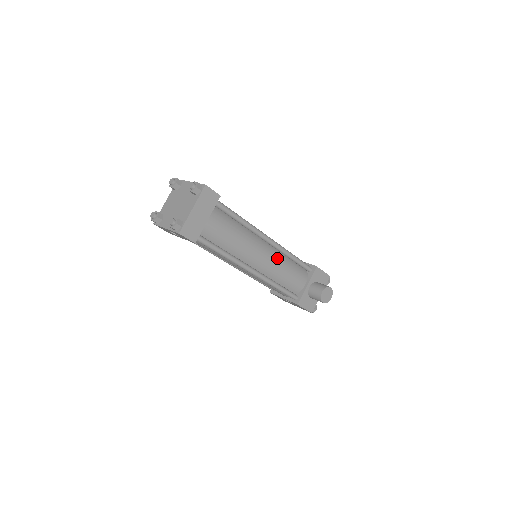
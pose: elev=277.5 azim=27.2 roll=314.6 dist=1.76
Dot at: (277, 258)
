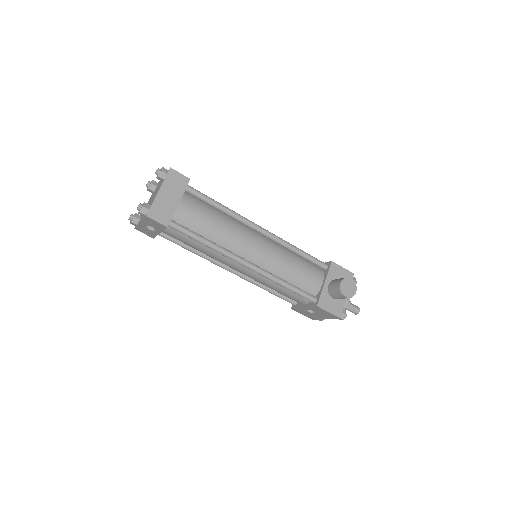
Dot at: (277, 251)
